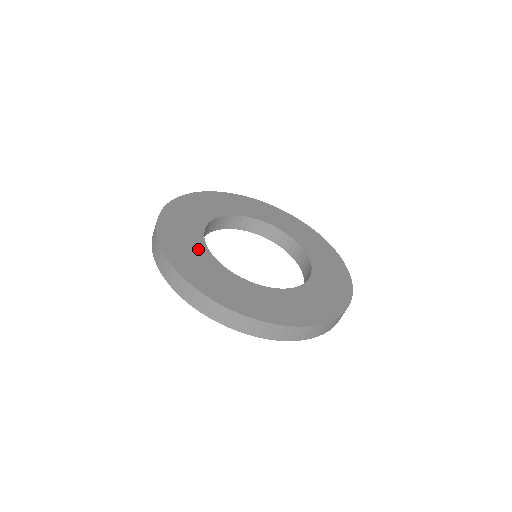
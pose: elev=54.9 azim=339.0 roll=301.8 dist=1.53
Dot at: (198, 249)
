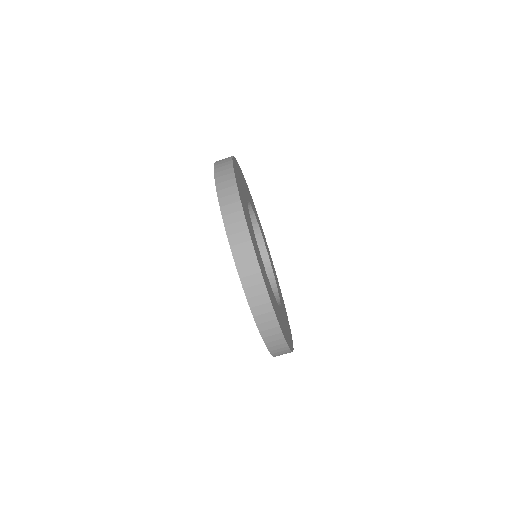
Dot at: (247, 193)
